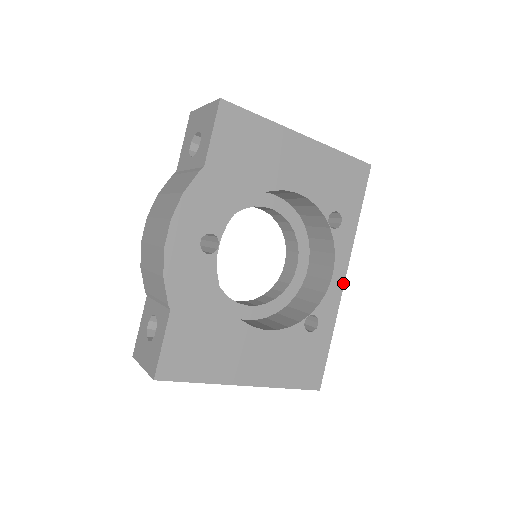
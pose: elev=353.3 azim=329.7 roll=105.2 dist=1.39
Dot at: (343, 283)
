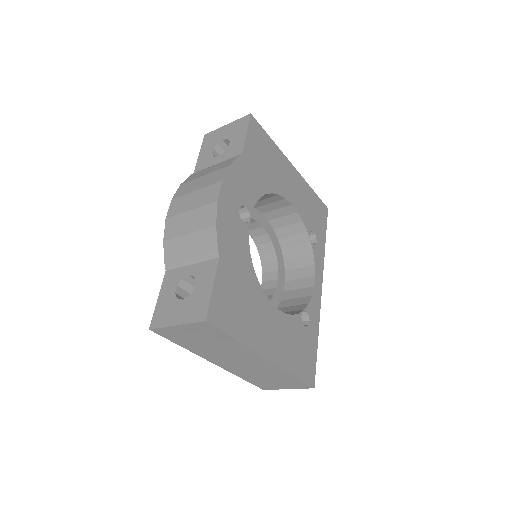
Dot at: (321, 292)
